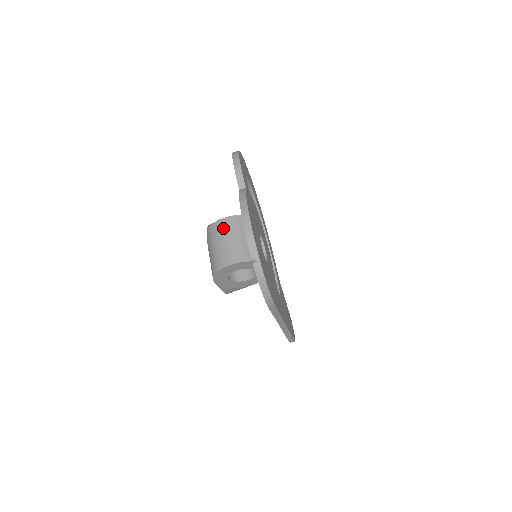
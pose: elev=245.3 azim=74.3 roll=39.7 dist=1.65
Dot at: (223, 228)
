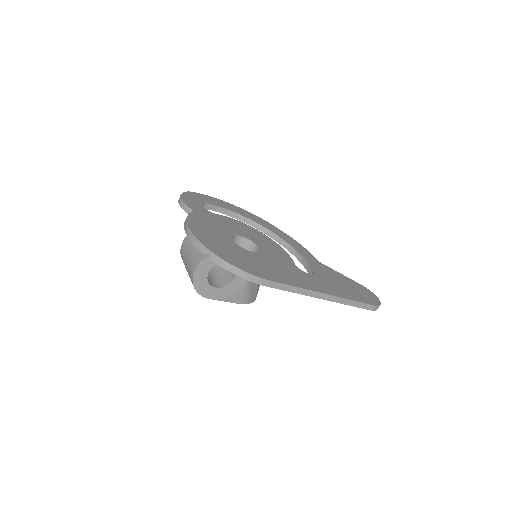
Dot at: (183, 252)
